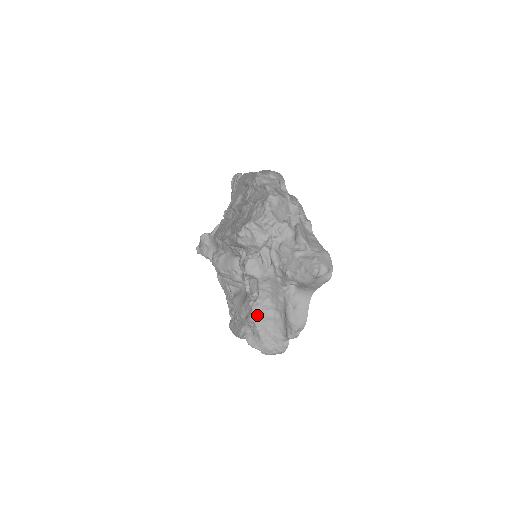
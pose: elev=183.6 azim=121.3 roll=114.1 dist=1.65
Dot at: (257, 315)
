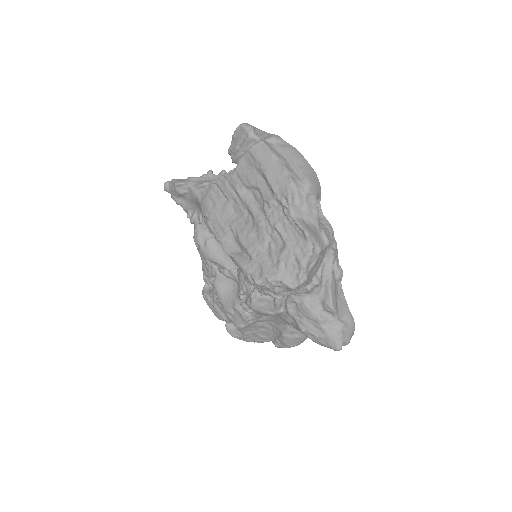
Dot at: (248, 325)
